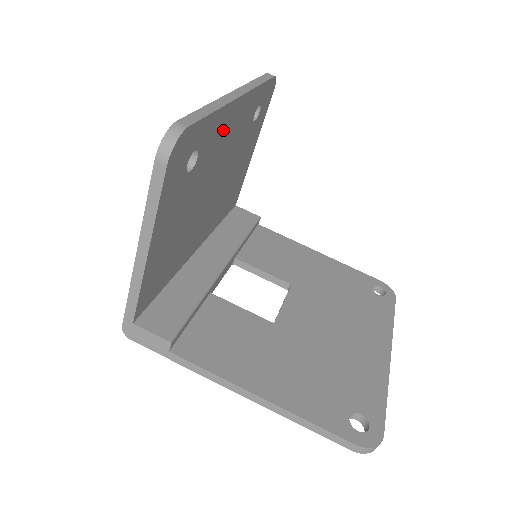
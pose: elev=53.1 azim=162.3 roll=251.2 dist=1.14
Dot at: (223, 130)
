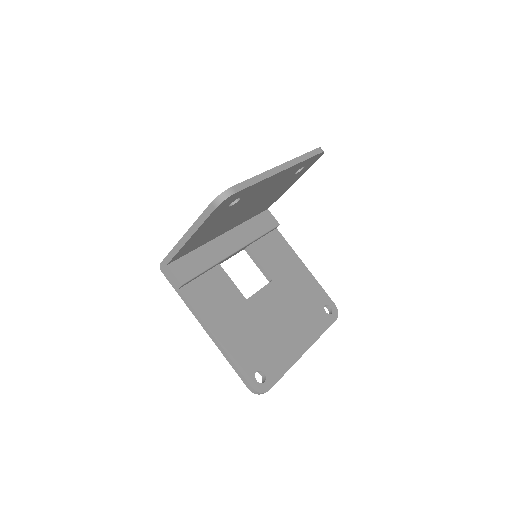
Dot at: (264, 185)
